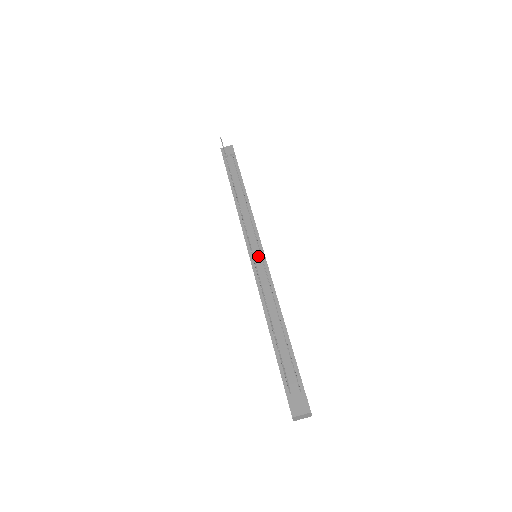
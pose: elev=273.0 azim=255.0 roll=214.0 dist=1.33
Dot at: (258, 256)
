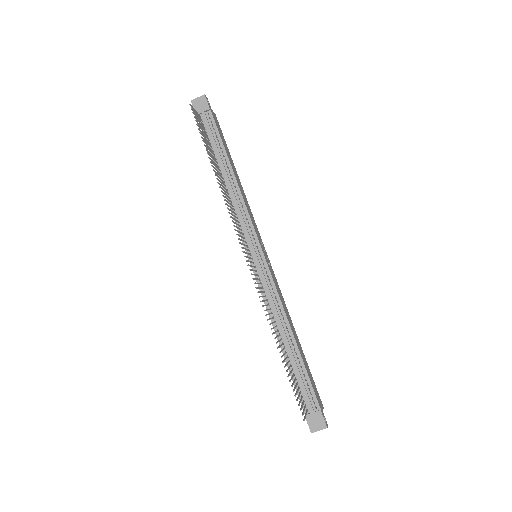
Dot at: (259, 262)
